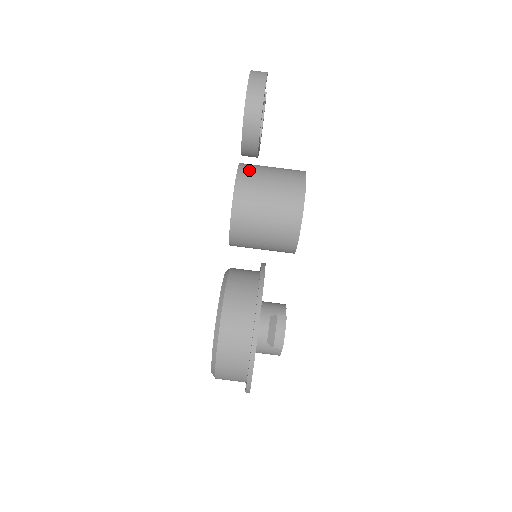
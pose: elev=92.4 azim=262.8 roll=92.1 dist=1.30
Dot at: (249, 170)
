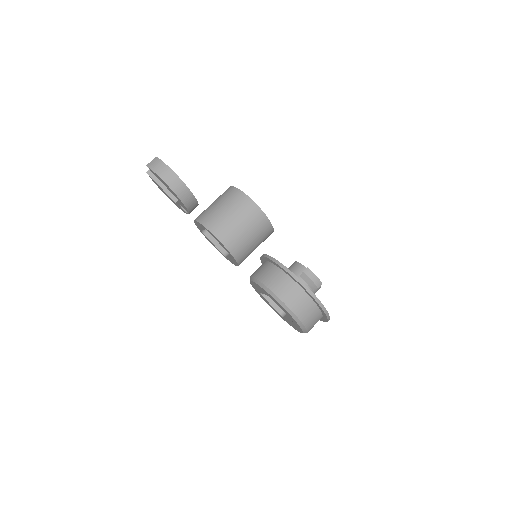
Dot at: (210, 220)
